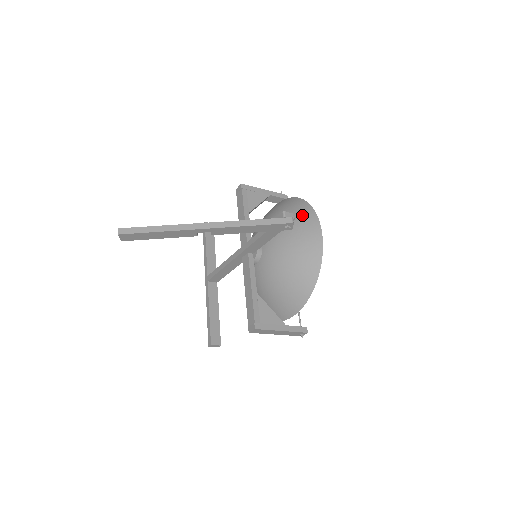
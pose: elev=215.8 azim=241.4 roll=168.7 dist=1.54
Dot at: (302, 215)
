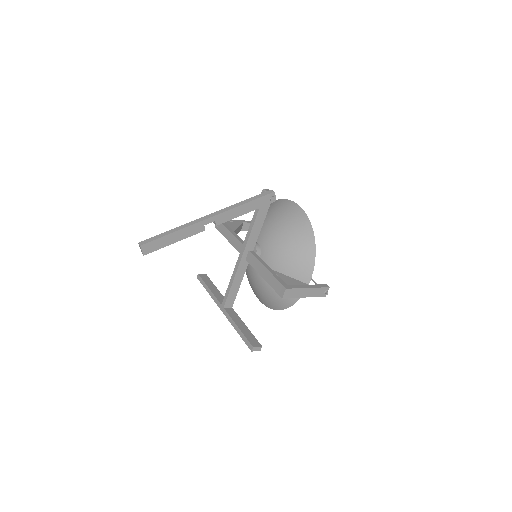
Dot at: (277, 206)
